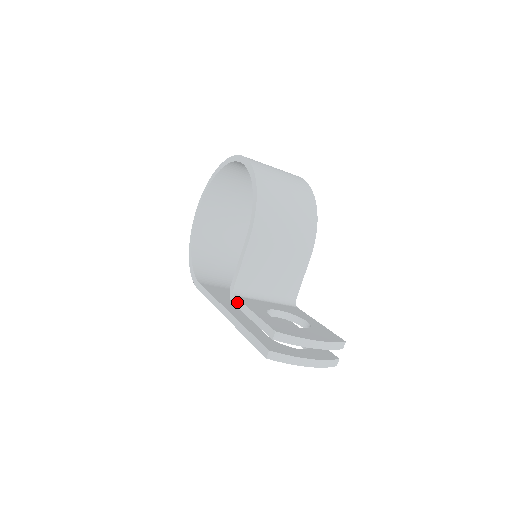
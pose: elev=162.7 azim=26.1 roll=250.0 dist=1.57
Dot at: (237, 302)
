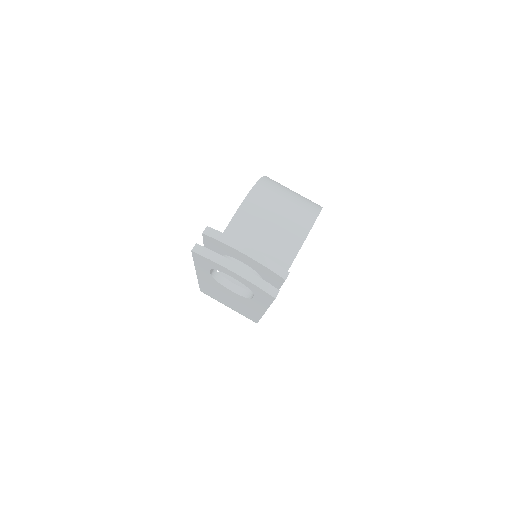
Dot at: occluded
